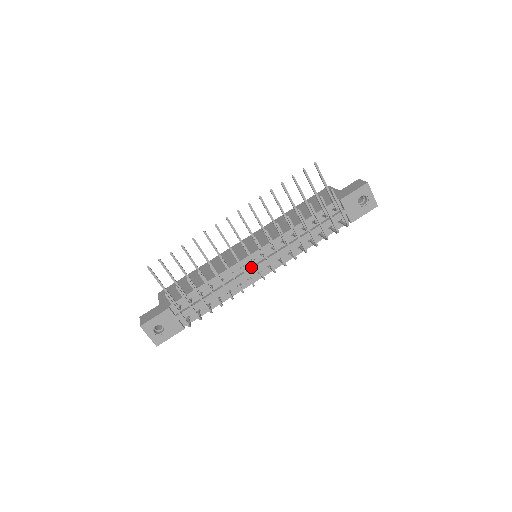
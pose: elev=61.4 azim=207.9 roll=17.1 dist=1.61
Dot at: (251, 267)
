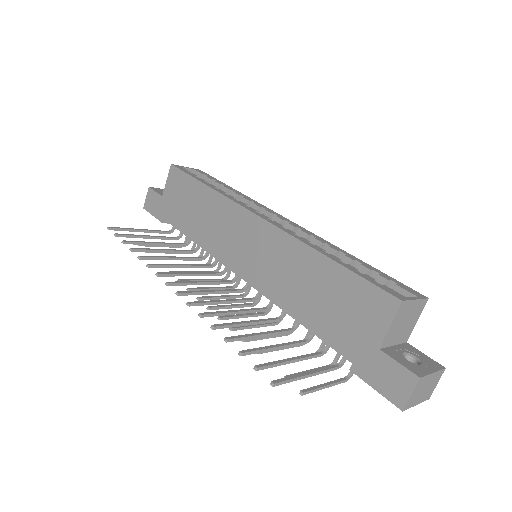
Dot at: occluded
